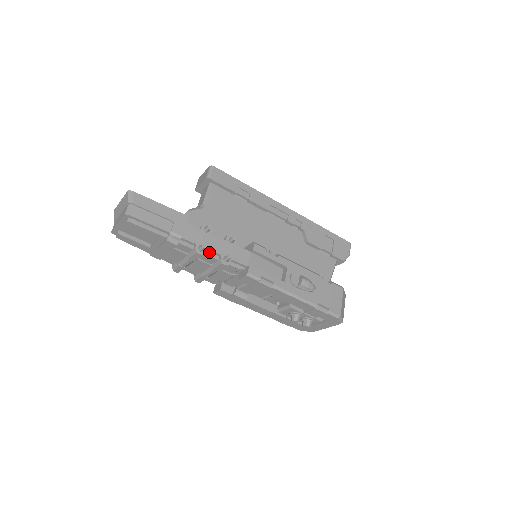
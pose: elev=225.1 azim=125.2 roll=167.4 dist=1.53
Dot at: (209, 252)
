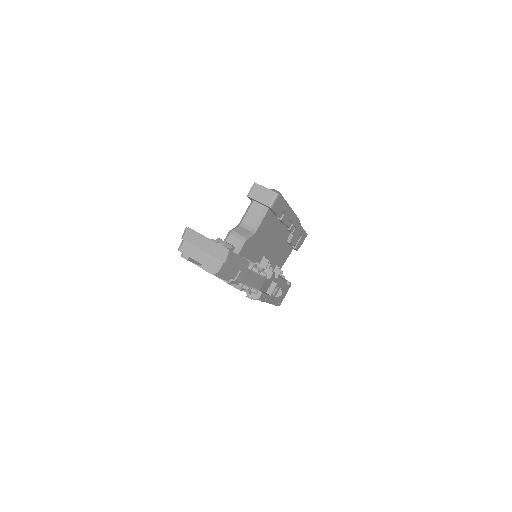
Dot at: occluded
